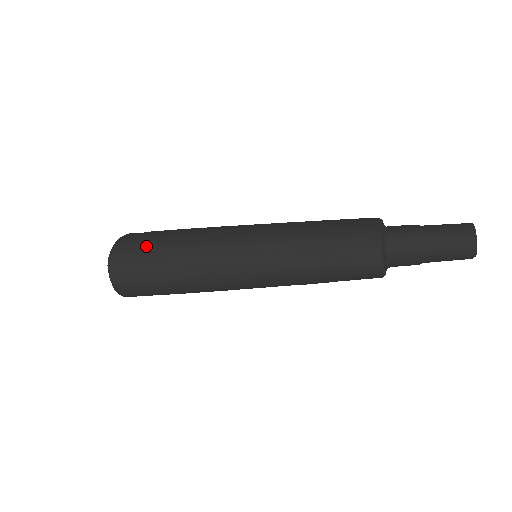
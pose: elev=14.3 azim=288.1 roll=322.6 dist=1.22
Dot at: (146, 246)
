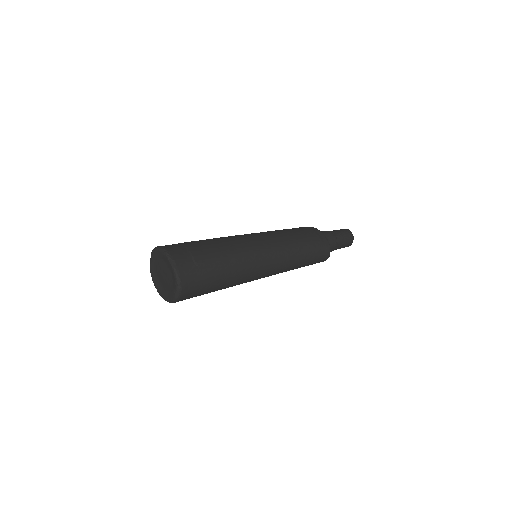
Dot at: (204, 260)
